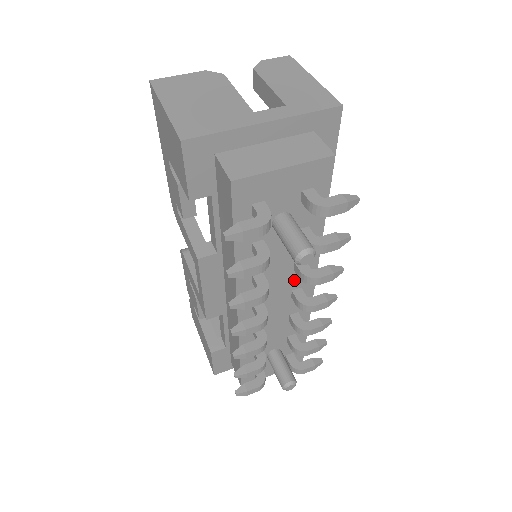
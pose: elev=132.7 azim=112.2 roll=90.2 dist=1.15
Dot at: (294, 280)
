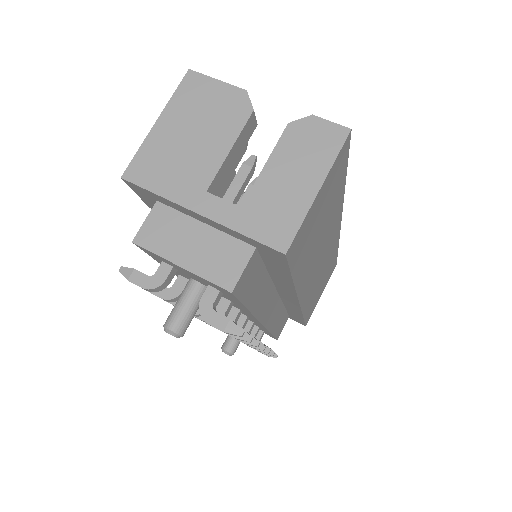
Dot at: occluded
